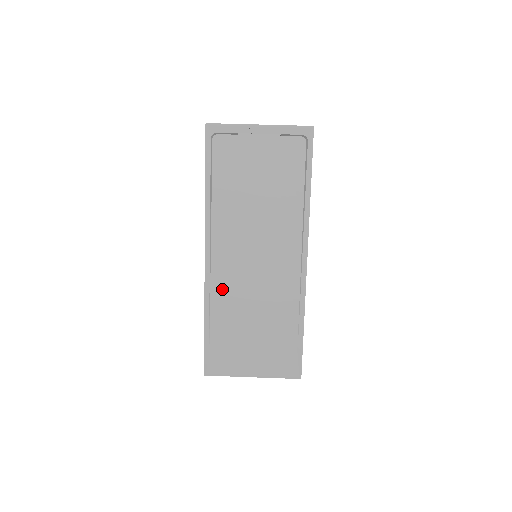
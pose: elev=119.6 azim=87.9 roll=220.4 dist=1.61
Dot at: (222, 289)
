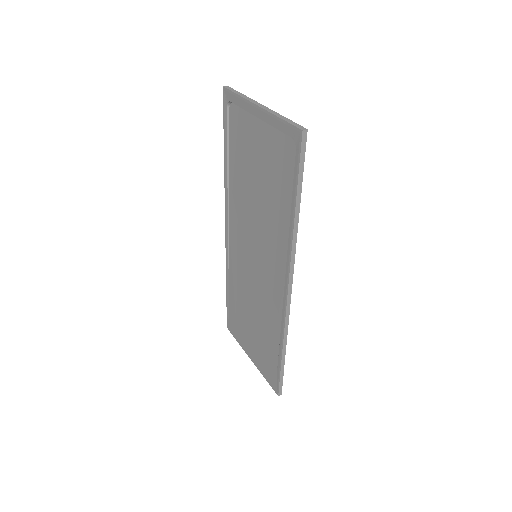
Dot at: (235, 268)
